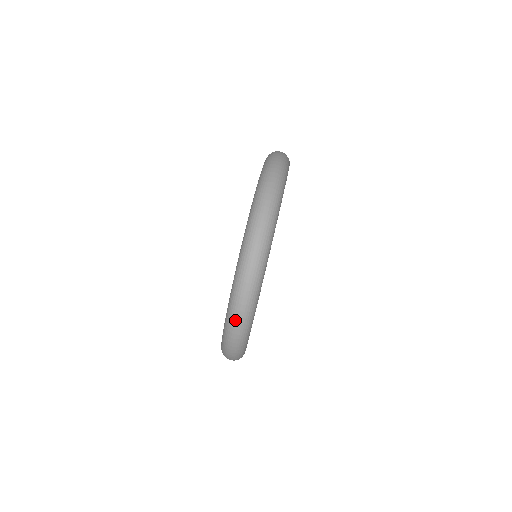
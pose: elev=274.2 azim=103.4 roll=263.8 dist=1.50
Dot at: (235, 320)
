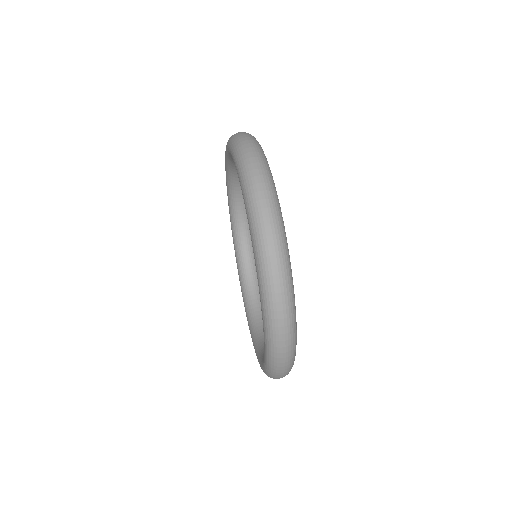
Dot at: (244, 143)
